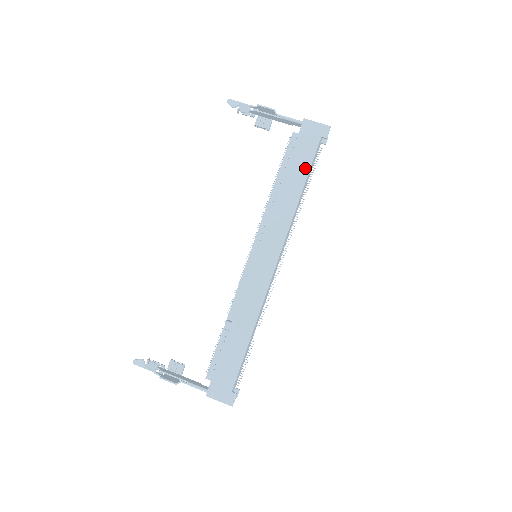
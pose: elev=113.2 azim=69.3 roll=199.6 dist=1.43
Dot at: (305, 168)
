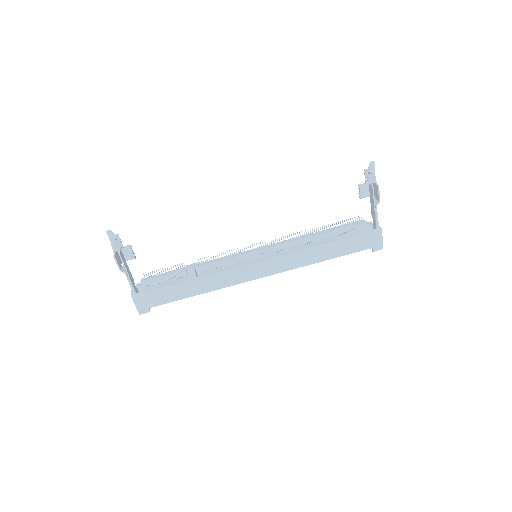
Dot at: (343, 252)
